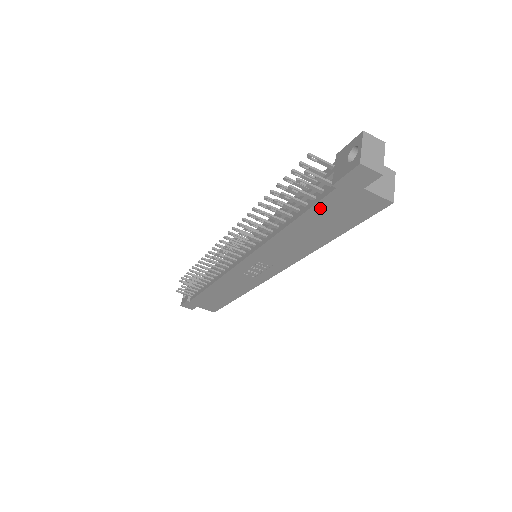
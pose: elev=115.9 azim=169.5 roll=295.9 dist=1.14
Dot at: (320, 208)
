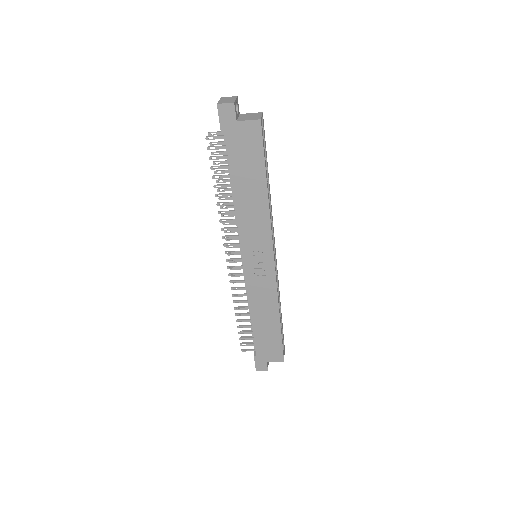
Dot at: (233, 158)
